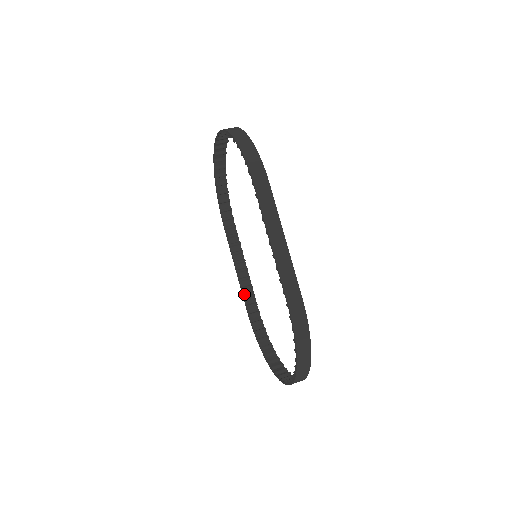
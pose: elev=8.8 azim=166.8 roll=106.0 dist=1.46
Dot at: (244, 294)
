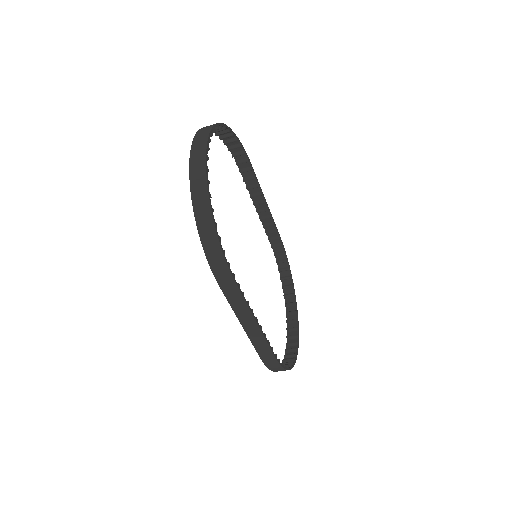
Dot at: (266, 230)
